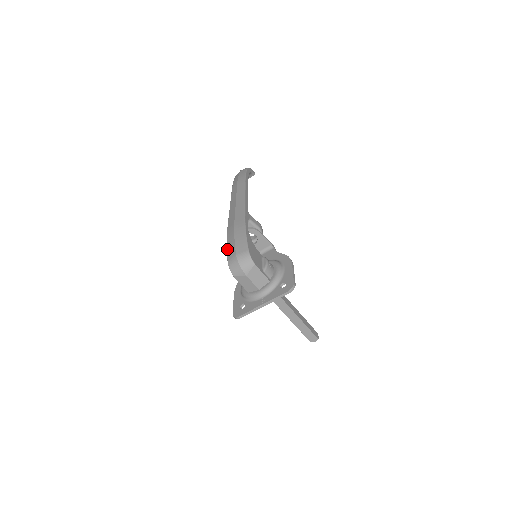
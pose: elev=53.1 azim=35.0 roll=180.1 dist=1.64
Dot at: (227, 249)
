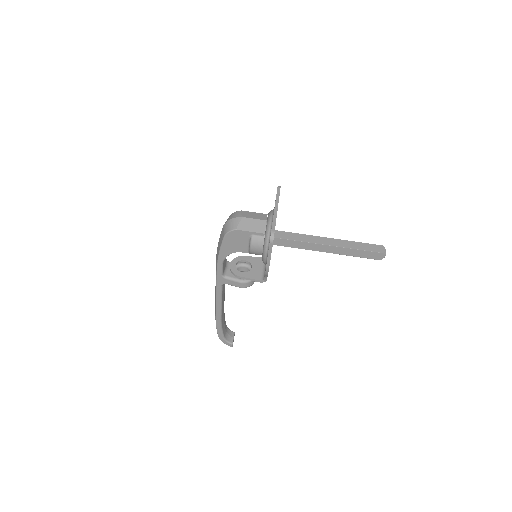
Dot at: (219, 247)
